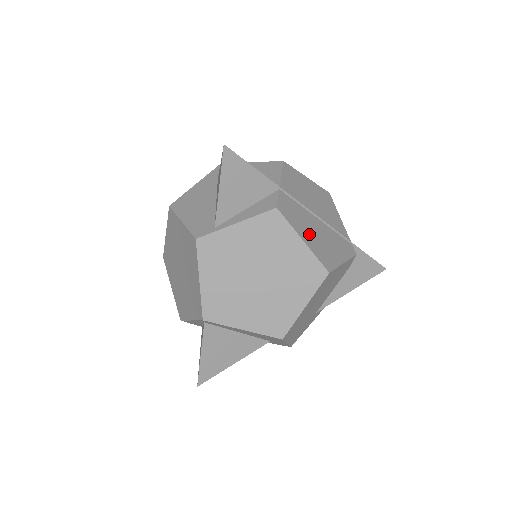
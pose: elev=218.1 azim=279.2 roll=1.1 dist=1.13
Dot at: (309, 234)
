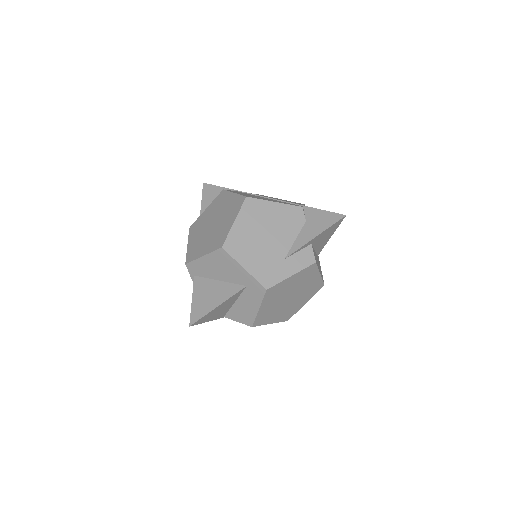
Dot at: occluded
